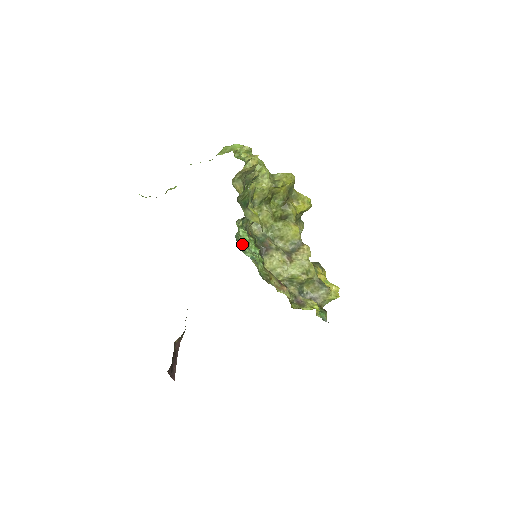
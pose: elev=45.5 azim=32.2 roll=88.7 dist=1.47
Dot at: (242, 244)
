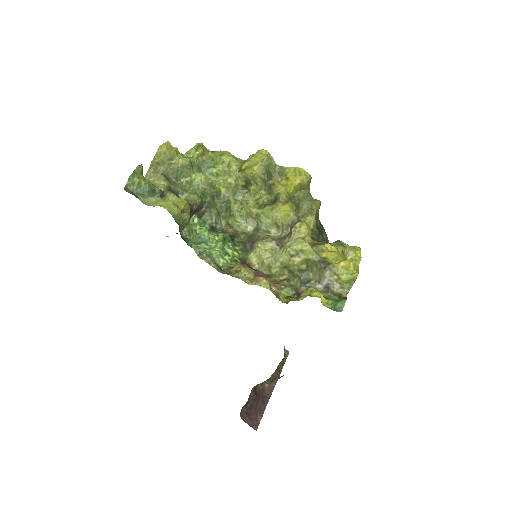
Dot at: (199, 242)
